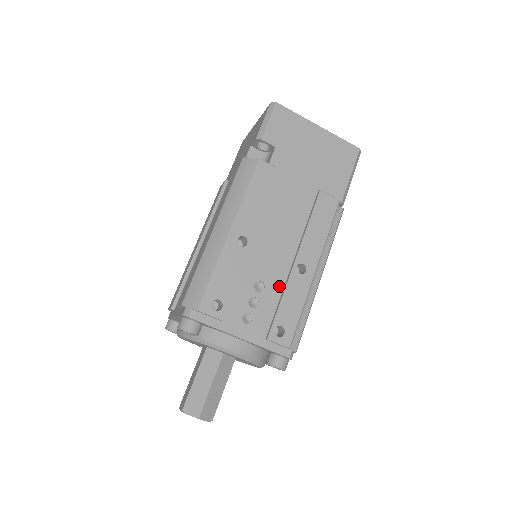
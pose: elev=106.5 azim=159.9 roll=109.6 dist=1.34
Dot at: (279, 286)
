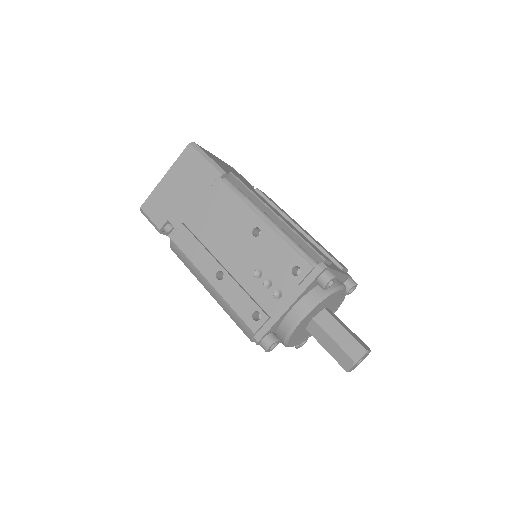
Dot at: (264, 256)
